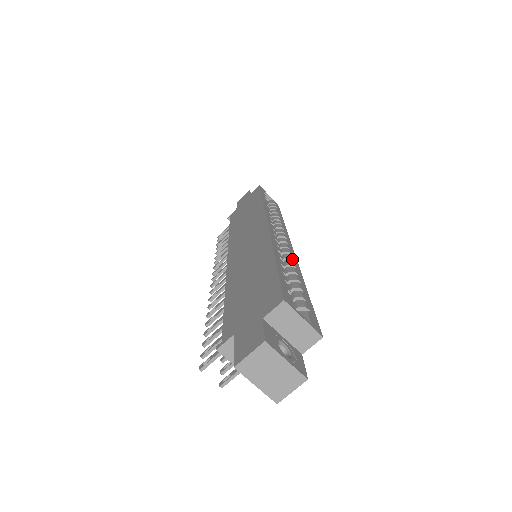
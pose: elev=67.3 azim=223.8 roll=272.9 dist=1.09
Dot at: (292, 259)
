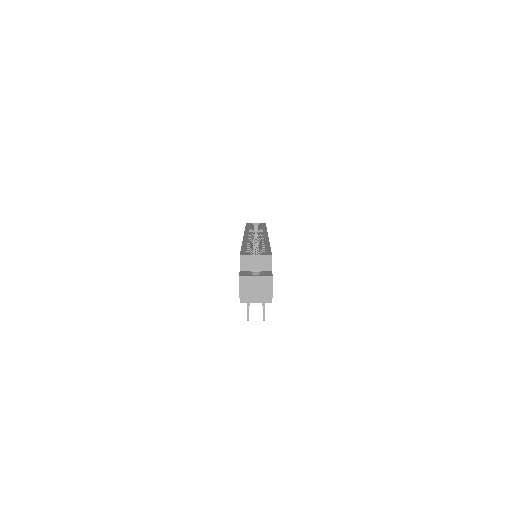
Dot at: (262, 240)
